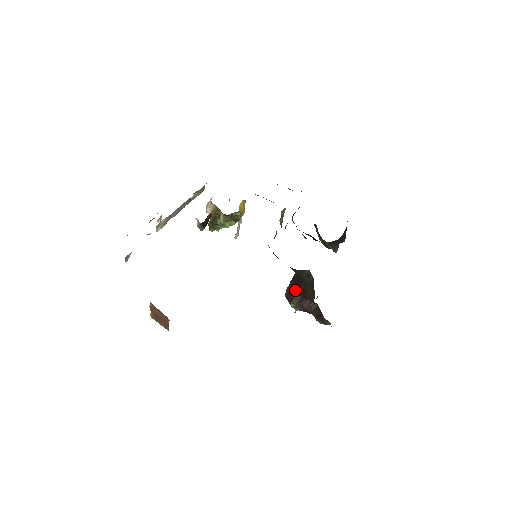
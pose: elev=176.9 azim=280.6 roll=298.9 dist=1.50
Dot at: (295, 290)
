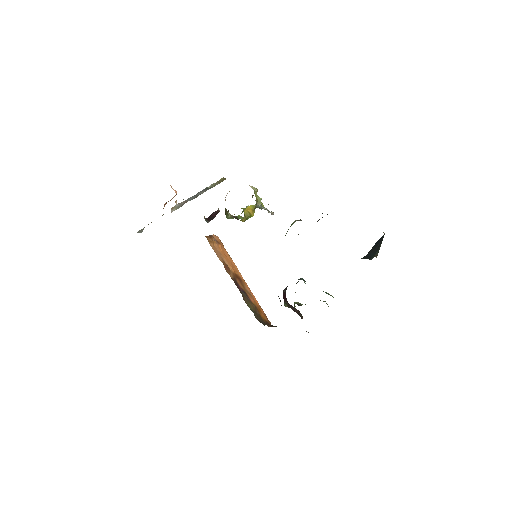
Dot at: occluded
